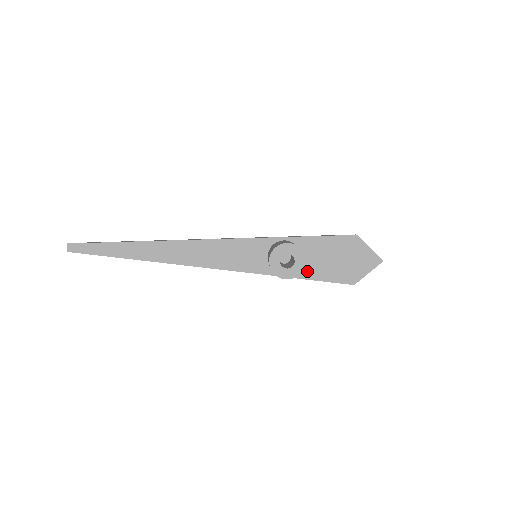
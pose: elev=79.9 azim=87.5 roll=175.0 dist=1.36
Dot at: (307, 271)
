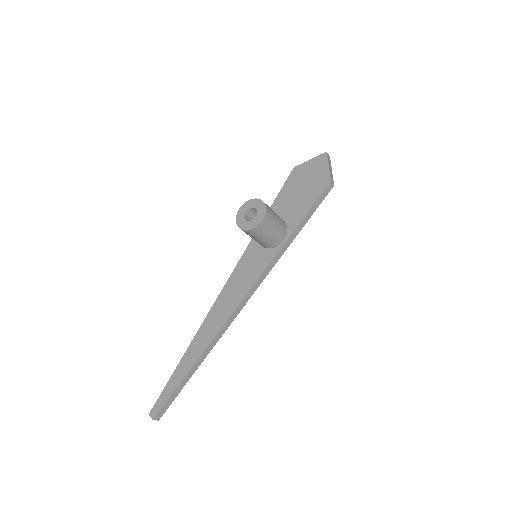
Dot at: (295, 218)
